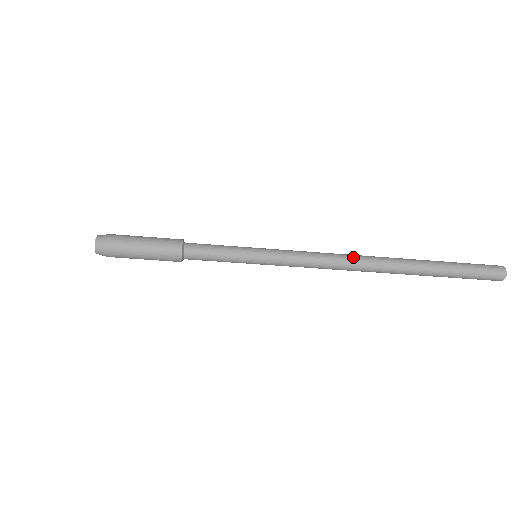
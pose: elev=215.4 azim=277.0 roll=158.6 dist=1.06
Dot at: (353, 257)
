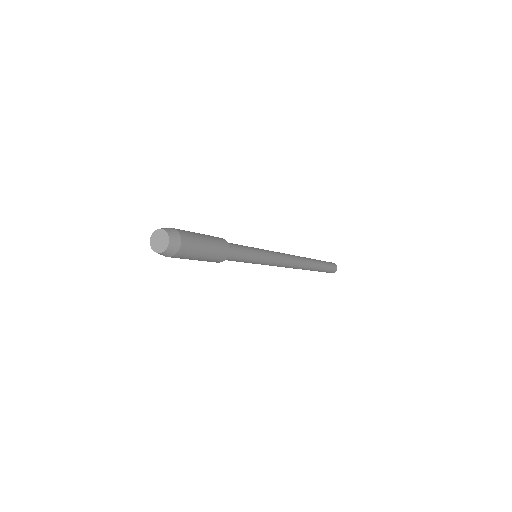
Dot at: (297, 265)
